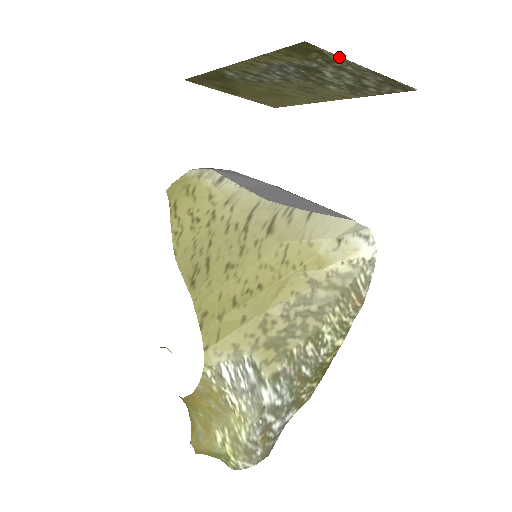
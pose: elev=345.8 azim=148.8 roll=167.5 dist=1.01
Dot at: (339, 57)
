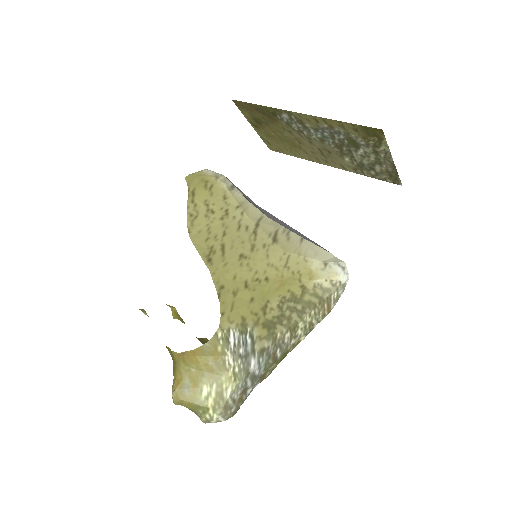
Dot at: (387, 147)
